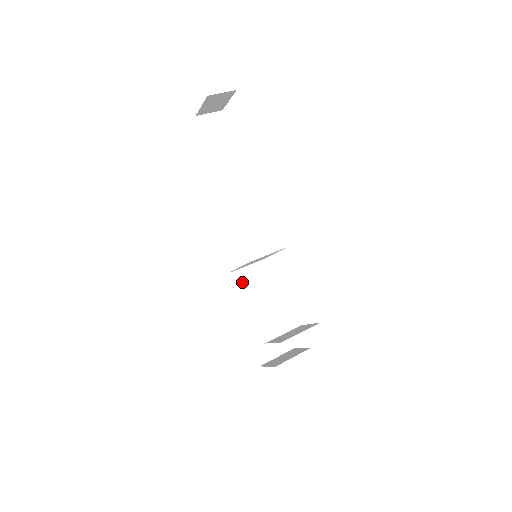
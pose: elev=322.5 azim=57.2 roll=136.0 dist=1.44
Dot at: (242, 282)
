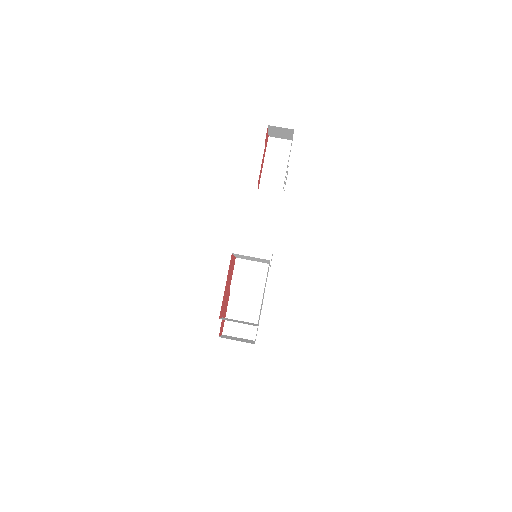
Dot at: (243, 270)
